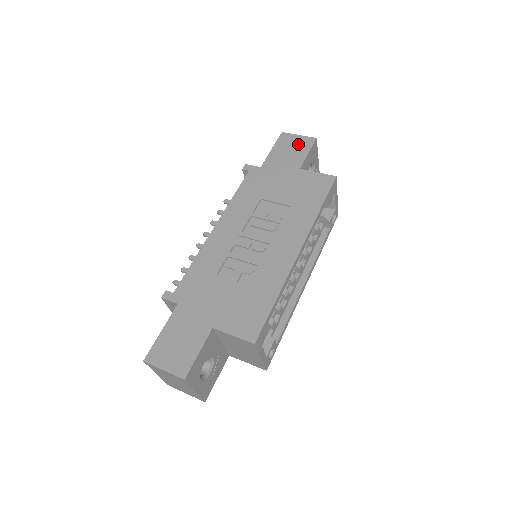
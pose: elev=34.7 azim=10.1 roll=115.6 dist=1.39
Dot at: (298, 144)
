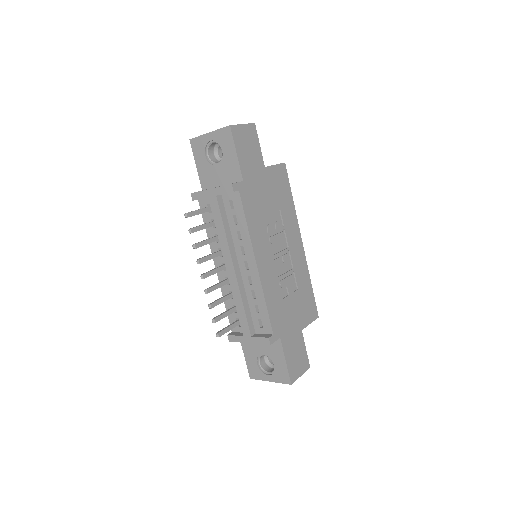
Dot at: (249, 137)
